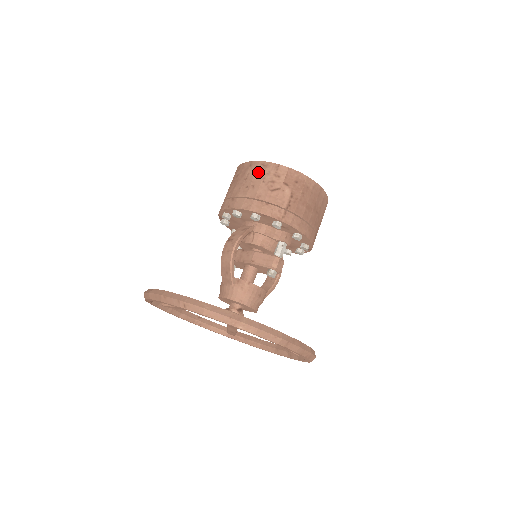
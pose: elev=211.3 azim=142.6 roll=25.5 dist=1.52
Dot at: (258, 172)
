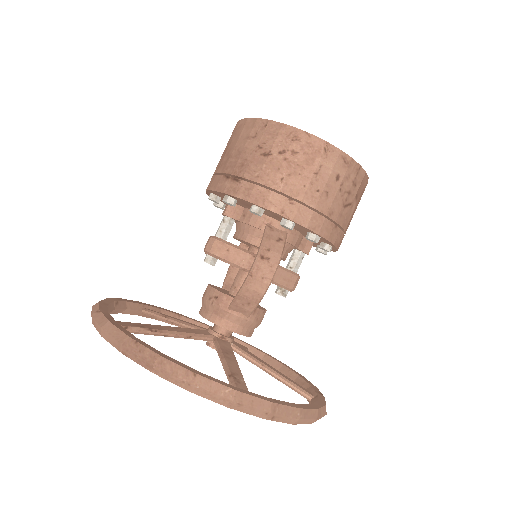
Dot at: (337, 170)
